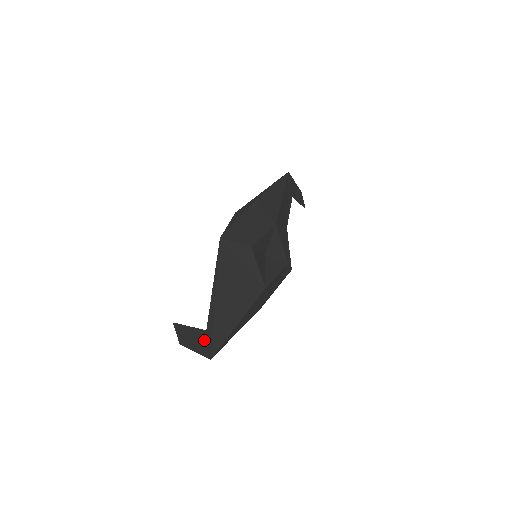
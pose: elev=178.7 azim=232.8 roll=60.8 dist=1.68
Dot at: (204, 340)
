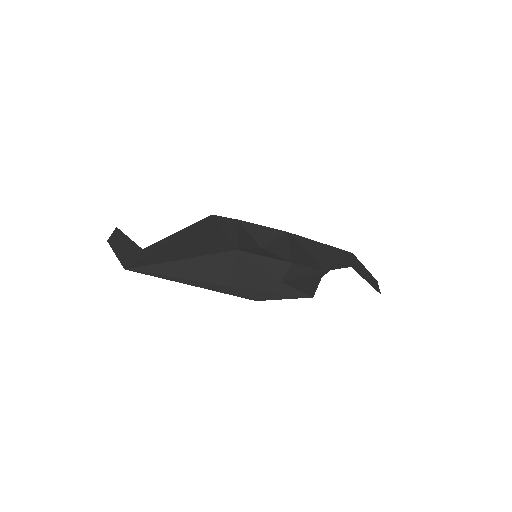
Dot at: (133, 254)
